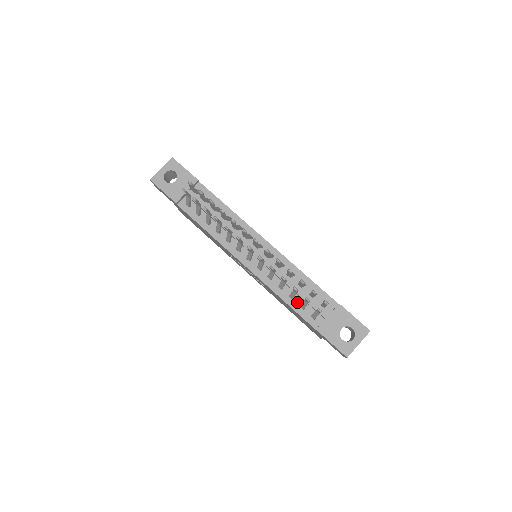
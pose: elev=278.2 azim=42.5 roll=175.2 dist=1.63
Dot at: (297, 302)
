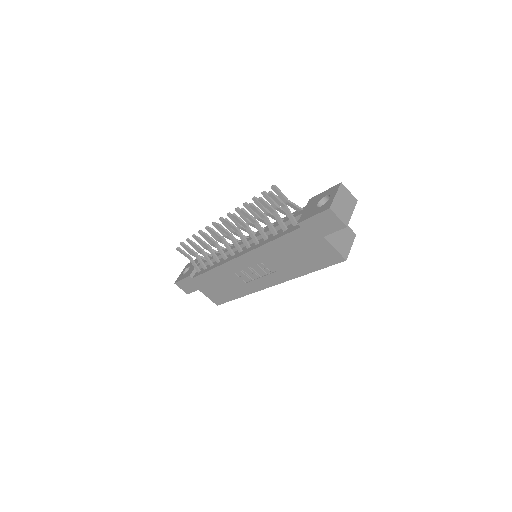
Dot at: (281, 232)
